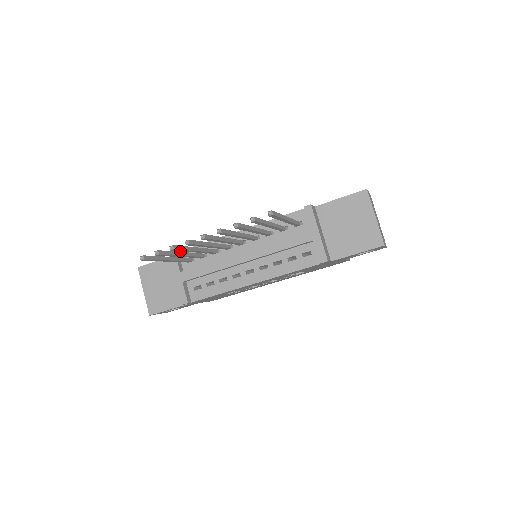
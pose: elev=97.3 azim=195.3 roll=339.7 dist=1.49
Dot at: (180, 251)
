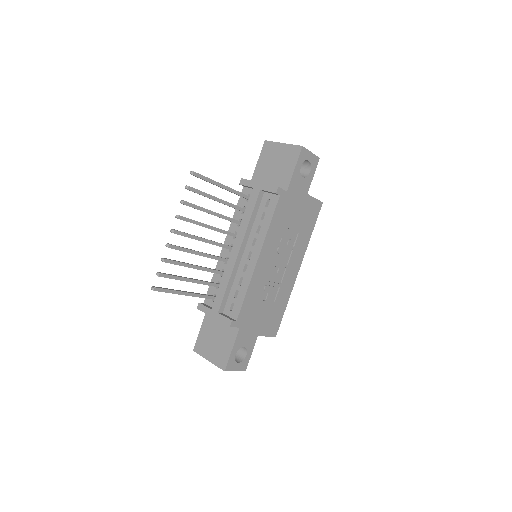
Dot at: (204, 301)
